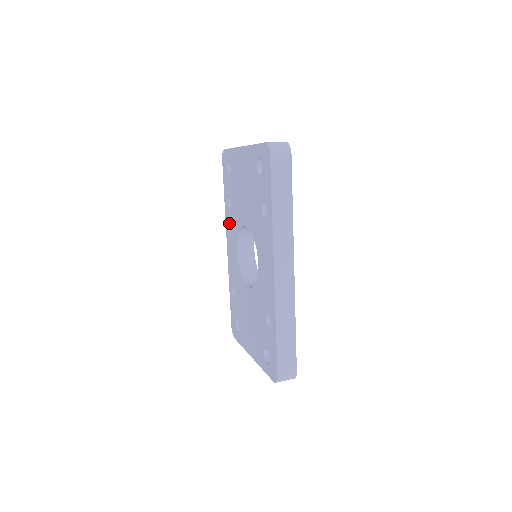
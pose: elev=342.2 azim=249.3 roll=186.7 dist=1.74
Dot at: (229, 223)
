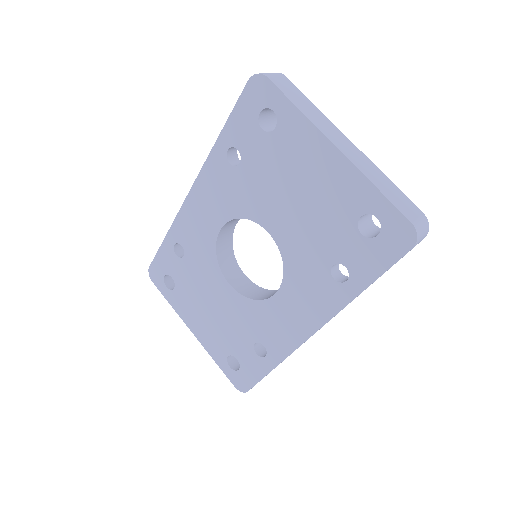
Dot at: (216, 178)
